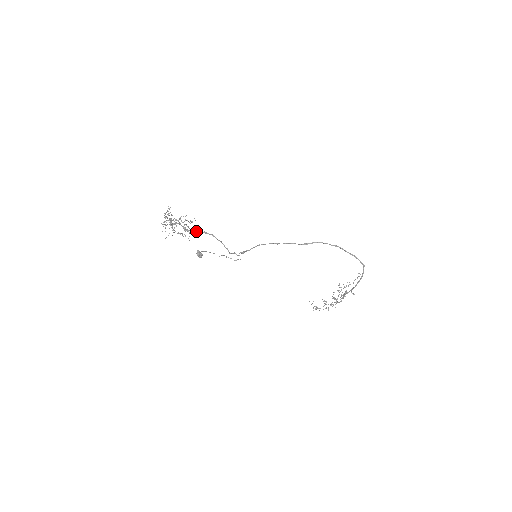
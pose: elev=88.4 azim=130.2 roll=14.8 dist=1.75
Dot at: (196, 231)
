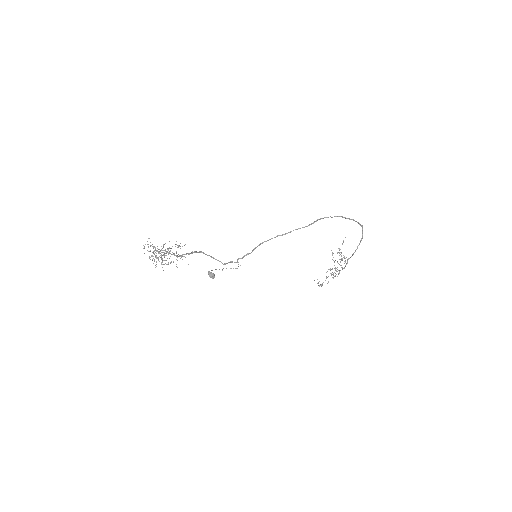
Dot at: (186, 254)
